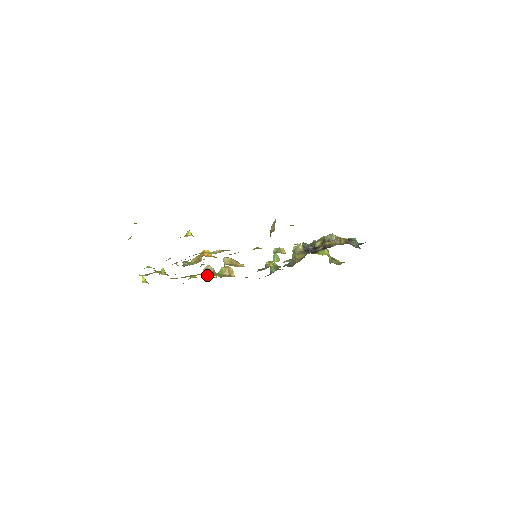
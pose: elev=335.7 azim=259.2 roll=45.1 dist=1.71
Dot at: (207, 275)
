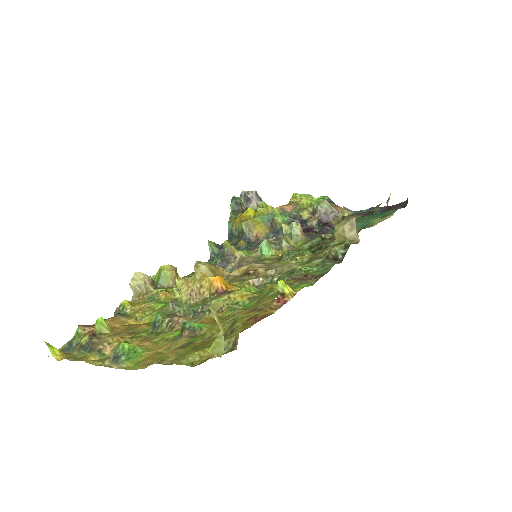
Dot at: (148, 293)
